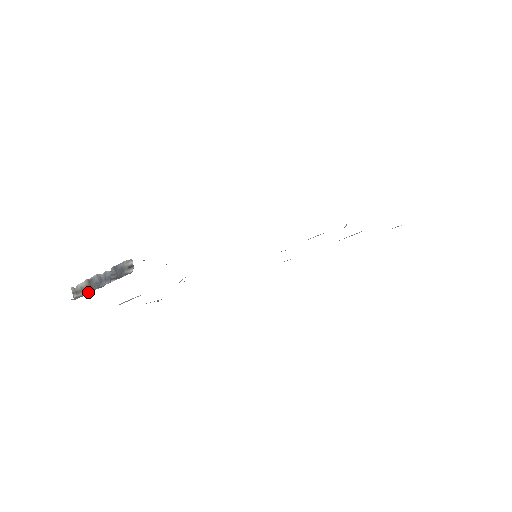
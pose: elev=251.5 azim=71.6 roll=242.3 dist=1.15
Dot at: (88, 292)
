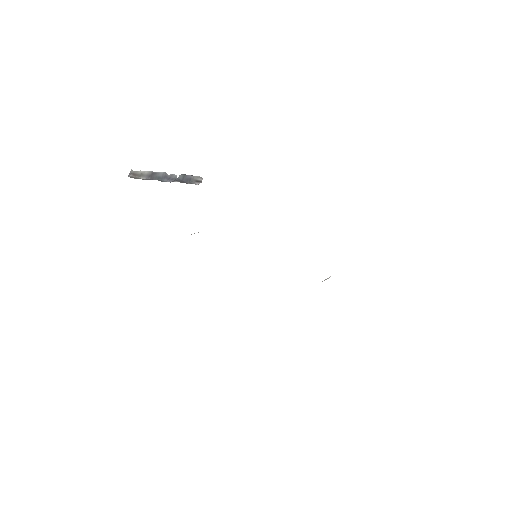
Dot at: (146, 179)
